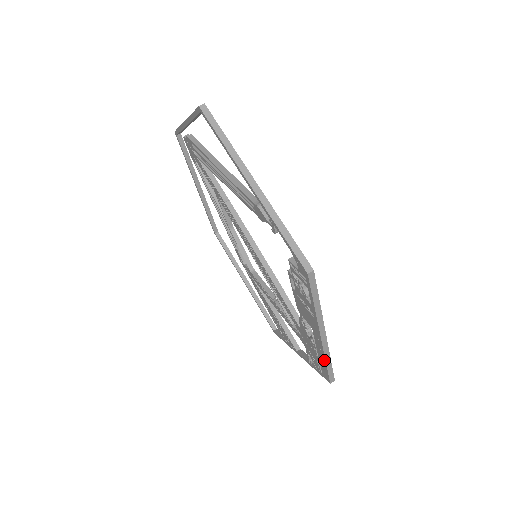
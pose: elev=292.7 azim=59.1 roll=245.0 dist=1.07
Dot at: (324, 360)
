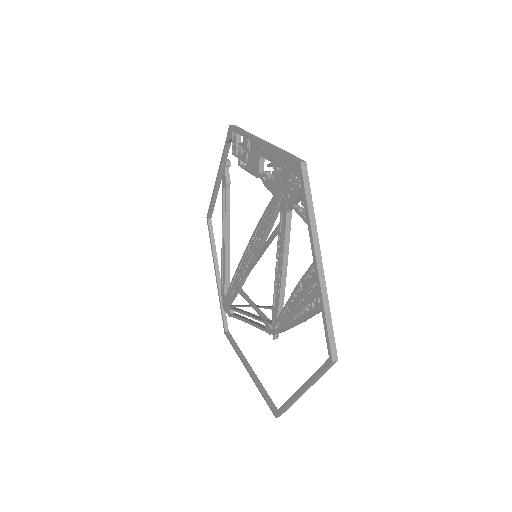
Dot at: (278, 153)
